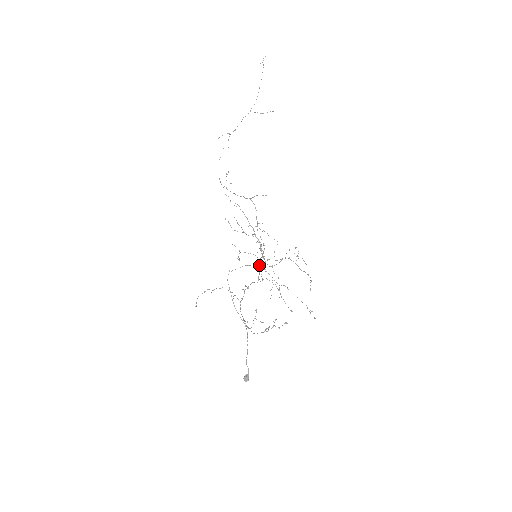
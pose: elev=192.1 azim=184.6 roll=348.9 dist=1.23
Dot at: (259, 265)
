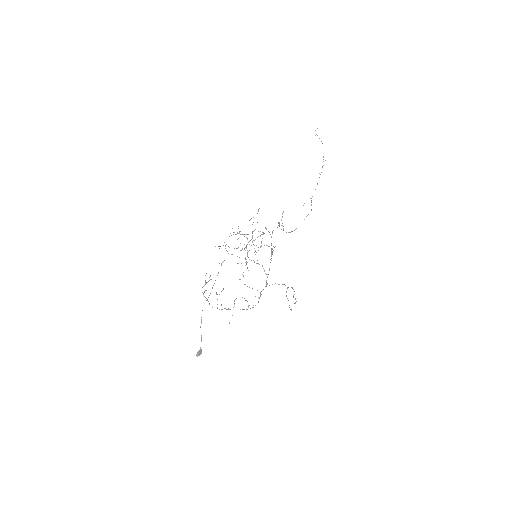
Dot at: (269, 270)
